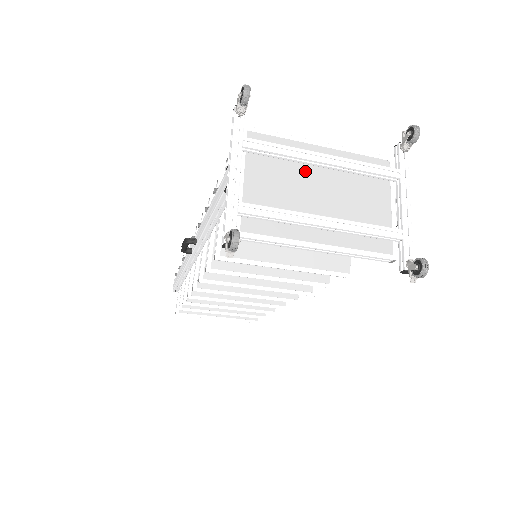
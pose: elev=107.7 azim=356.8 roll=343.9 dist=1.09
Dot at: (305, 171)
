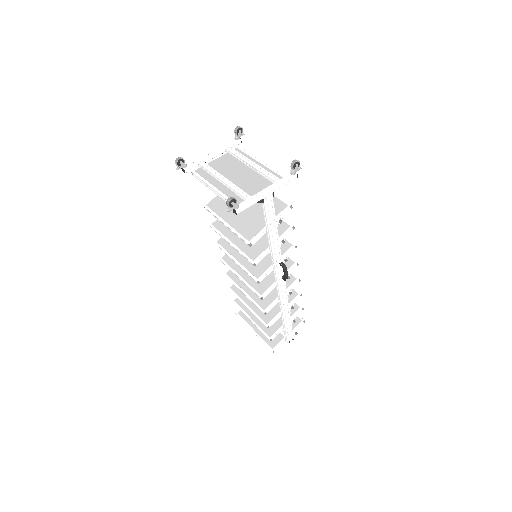
Dot at: (242, 166)
